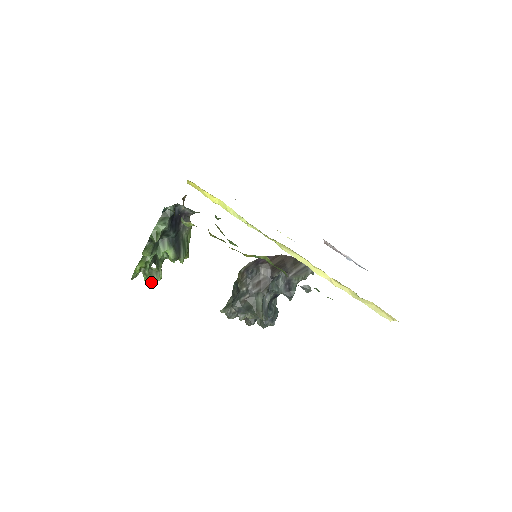
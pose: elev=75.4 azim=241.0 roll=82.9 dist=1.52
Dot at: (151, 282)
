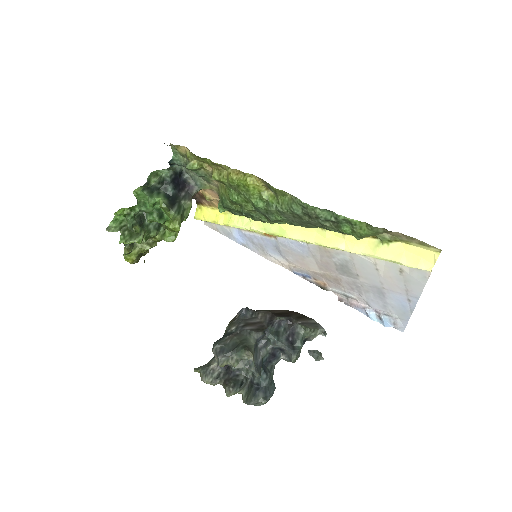
Dot at: (127, 242)
